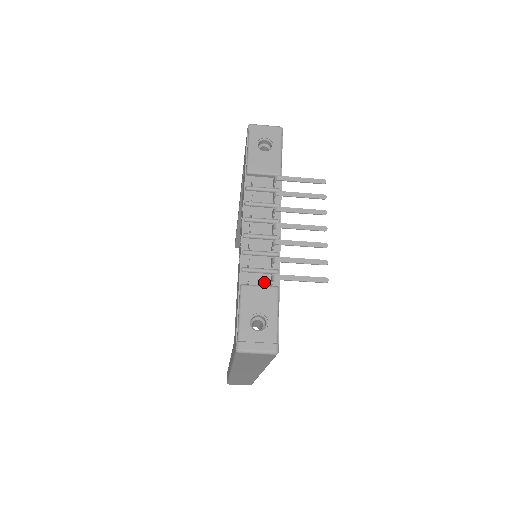
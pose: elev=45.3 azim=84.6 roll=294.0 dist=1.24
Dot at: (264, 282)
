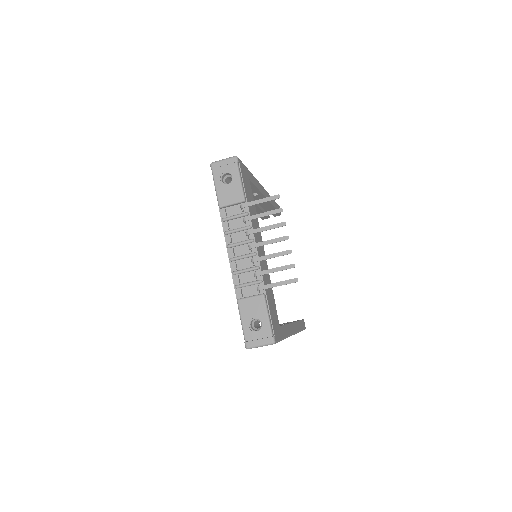
Dot at: (254, 292)
